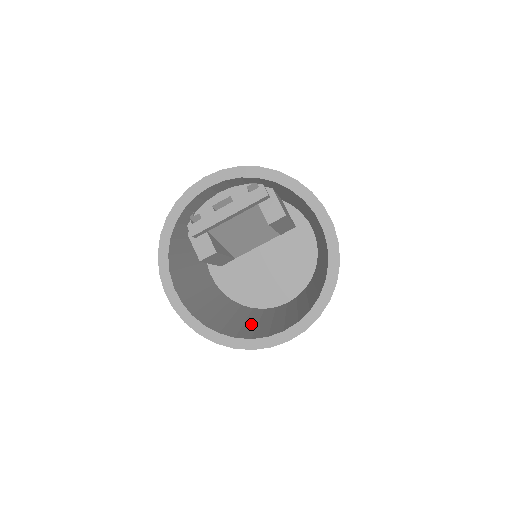
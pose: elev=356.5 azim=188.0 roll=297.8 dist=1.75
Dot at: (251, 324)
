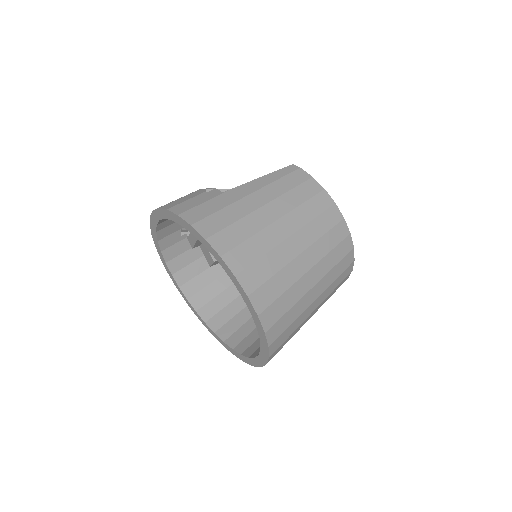
Dot at: occluded
